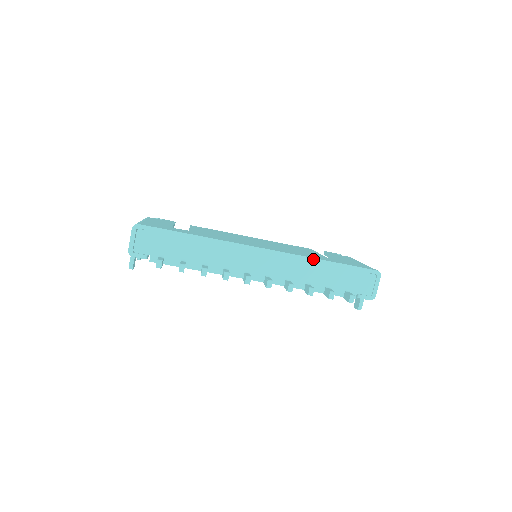
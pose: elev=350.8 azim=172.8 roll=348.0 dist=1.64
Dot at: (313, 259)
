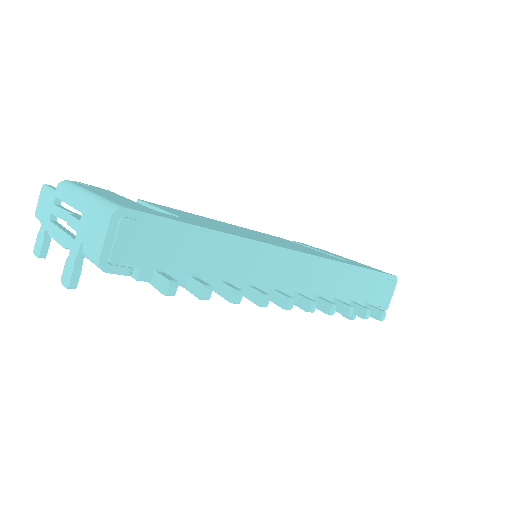
Dot at: (346, 265)
